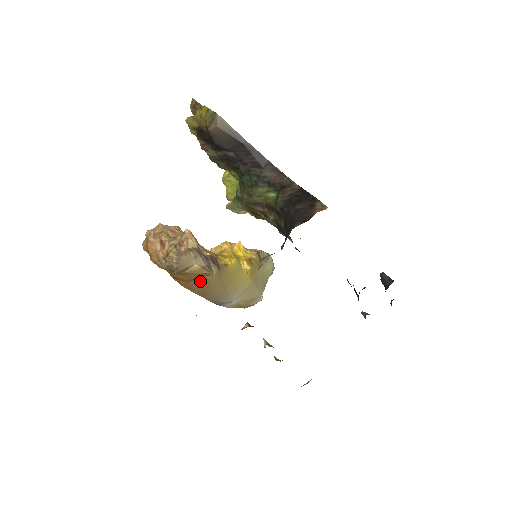
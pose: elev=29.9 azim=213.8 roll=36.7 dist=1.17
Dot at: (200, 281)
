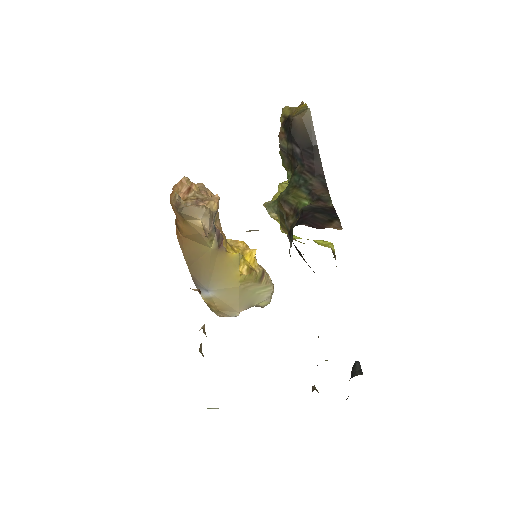
Dot at: (195, 245)
